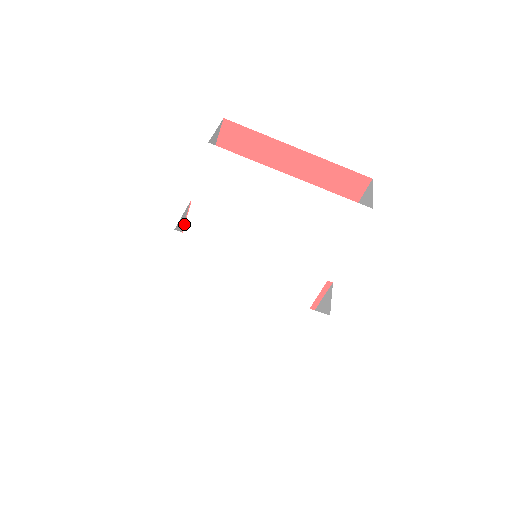
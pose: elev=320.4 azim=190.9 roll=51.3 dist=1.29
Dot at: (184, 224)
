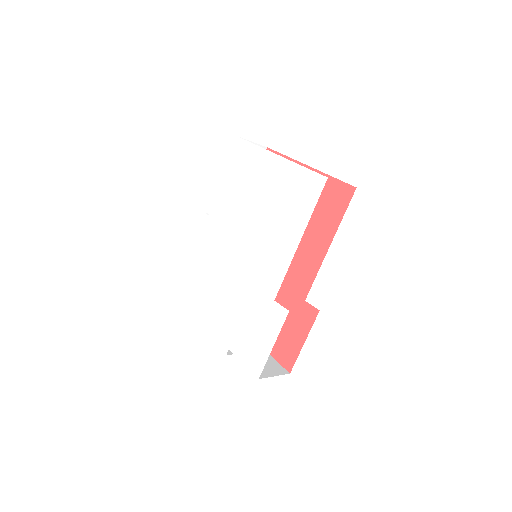
Dot at: occluded
